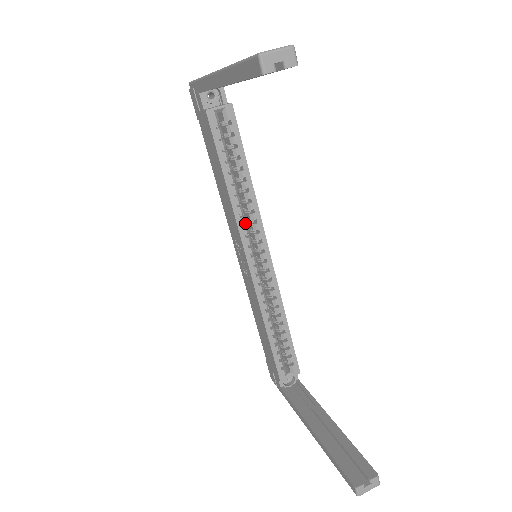
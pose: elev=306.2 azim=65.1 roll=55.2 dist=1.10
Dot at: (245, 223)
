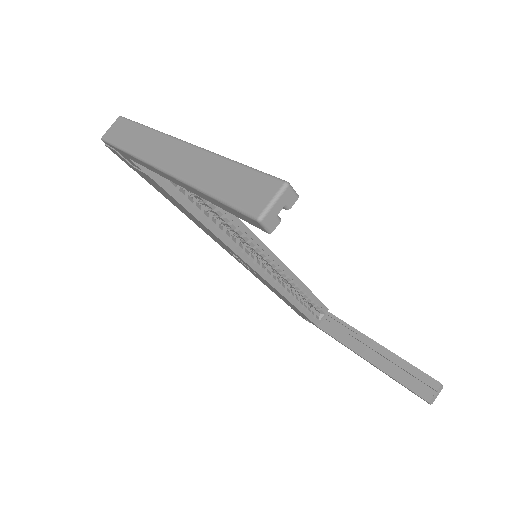
Dot at: (234, 239)
